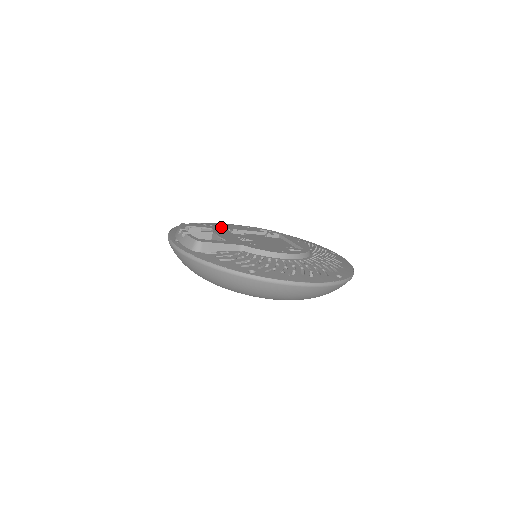
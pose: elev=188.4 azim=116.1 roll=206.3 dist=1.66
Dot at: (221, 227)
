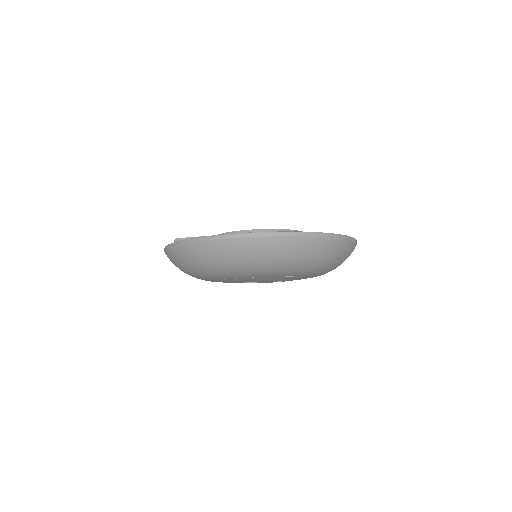
Dot at: occluded
